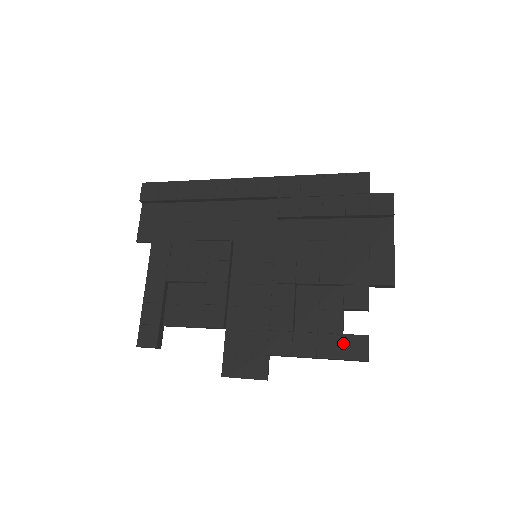
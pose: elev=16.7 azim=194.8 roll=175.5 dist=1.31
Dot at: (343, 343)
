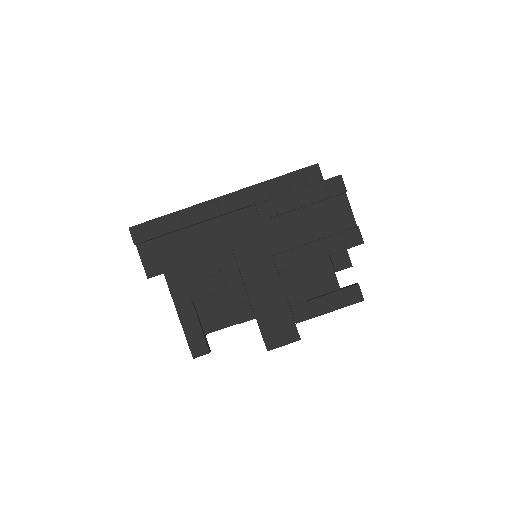
Dot at: (344, 295)
